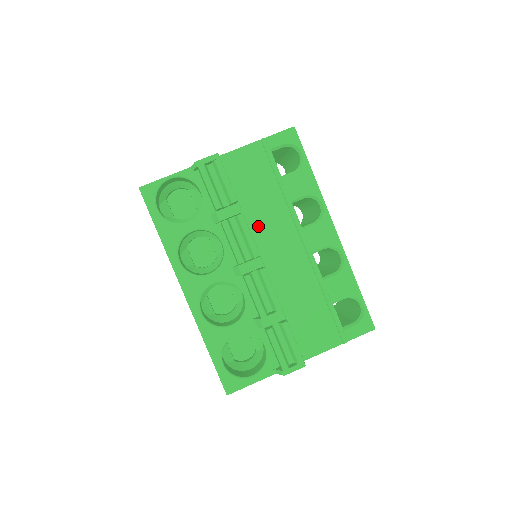
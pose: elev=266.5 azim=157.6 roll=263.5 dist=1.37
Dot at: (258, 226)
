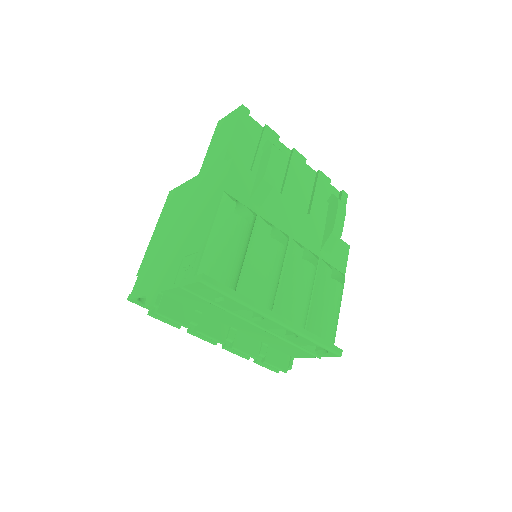
Dot at: (218, 318)
